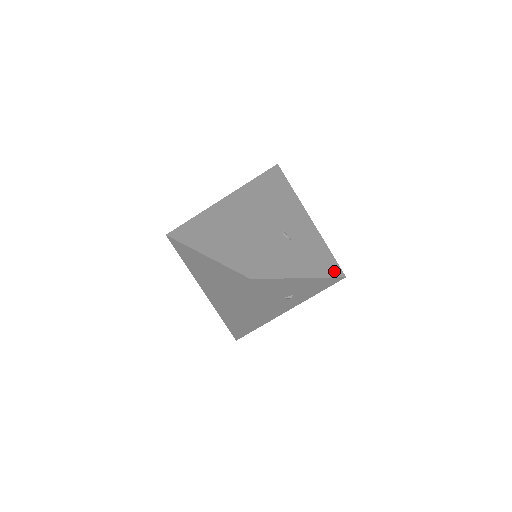
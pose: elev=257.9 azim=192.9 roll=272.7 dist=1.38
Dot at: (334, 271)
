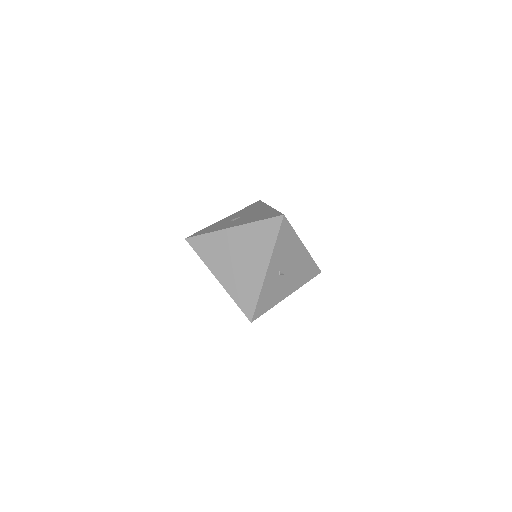
Dot at: (313, 274)
